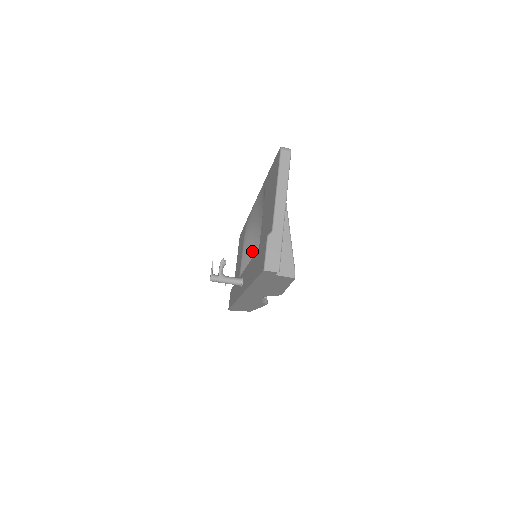
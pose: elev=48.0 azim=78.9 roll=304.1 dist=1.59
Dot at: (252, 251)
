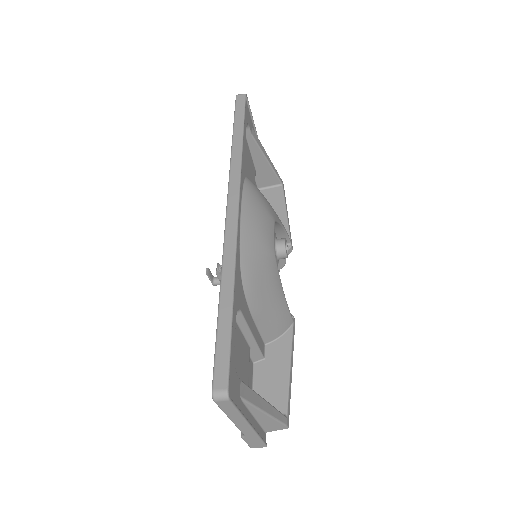
Dot at: occluded
